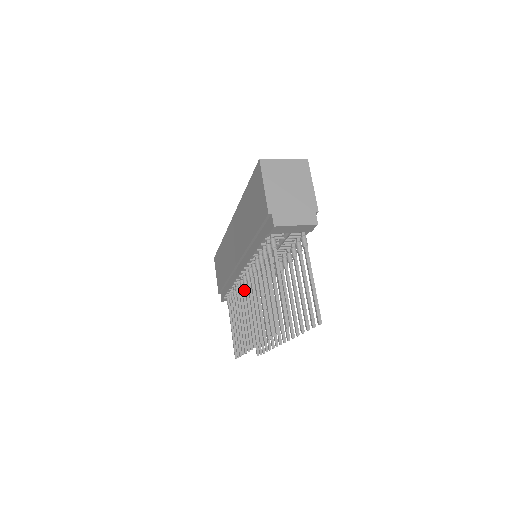
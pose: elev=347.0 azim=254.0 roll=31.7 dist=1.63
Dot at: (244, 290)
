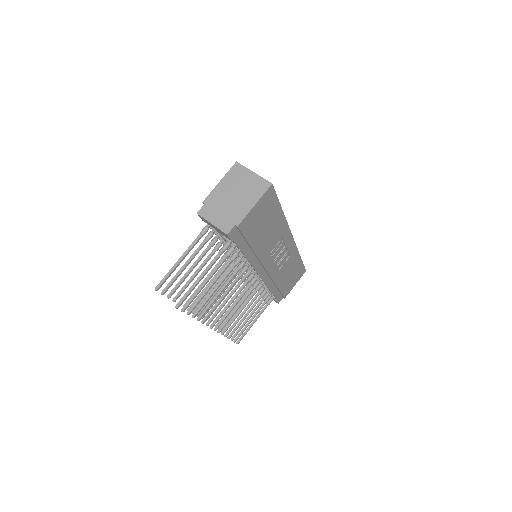
Dot at: (235, 276)
